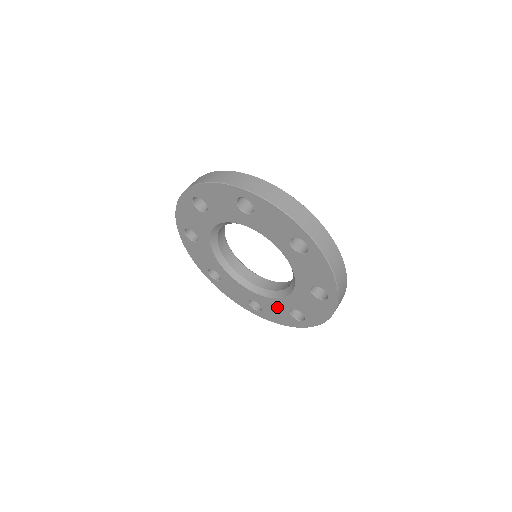
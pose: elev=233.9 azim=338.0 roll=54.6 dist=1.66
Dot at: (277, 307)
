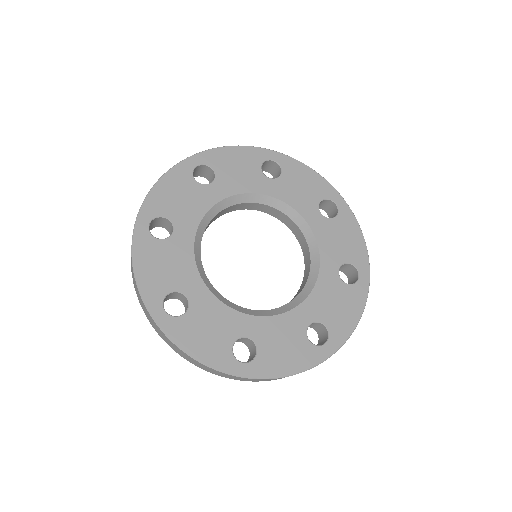
Dot at: (286, 331)
